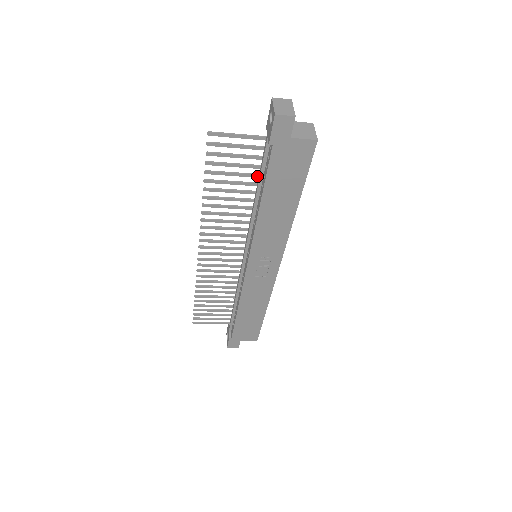
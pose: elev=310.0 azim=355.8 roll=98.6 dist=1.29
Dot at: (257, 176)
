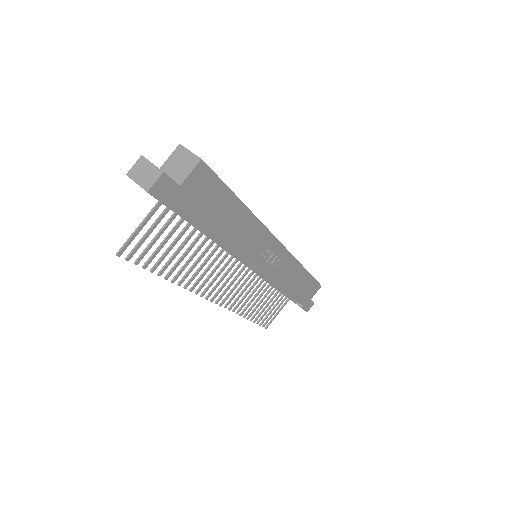
Dot at: (189, 225)
